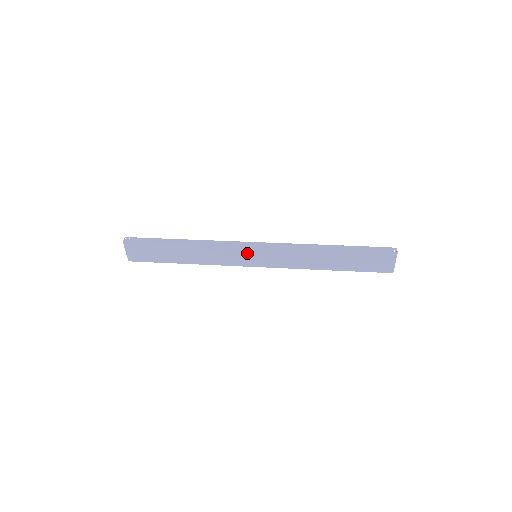
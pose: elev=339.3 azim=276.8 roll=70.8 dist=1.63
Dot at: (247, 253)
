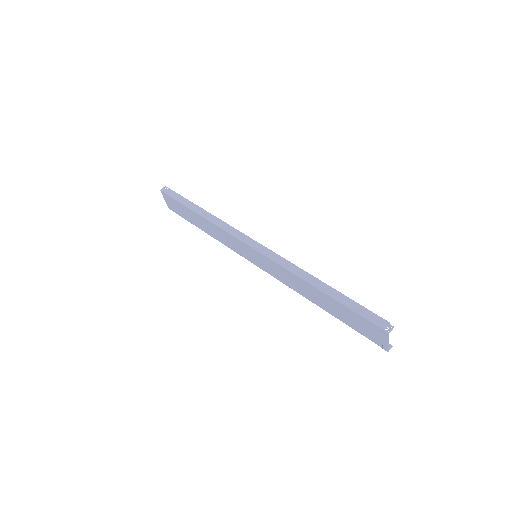
Dot at: (247, 249)
